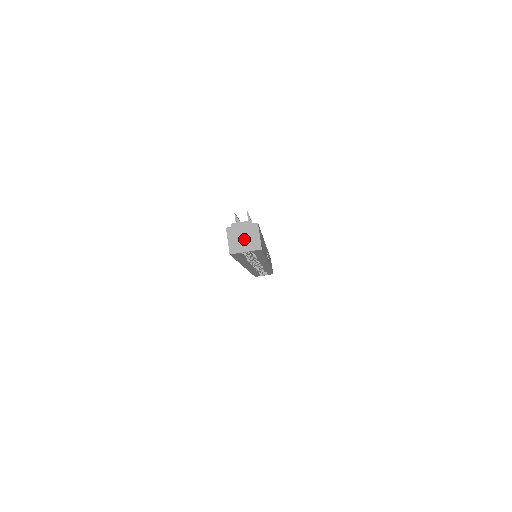
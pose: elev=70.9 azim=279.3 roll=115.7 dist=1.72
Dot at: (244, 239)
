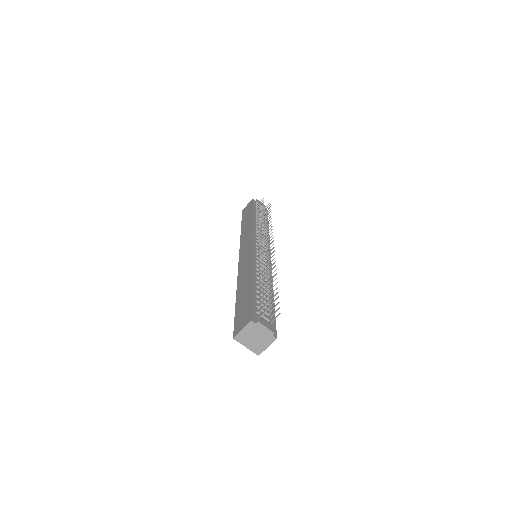
Dot at: (255, 339)
